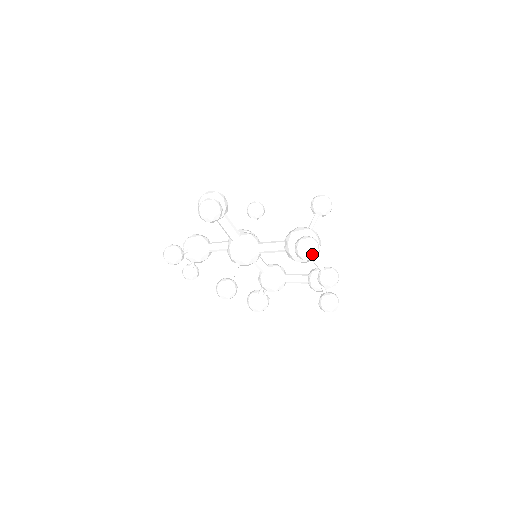
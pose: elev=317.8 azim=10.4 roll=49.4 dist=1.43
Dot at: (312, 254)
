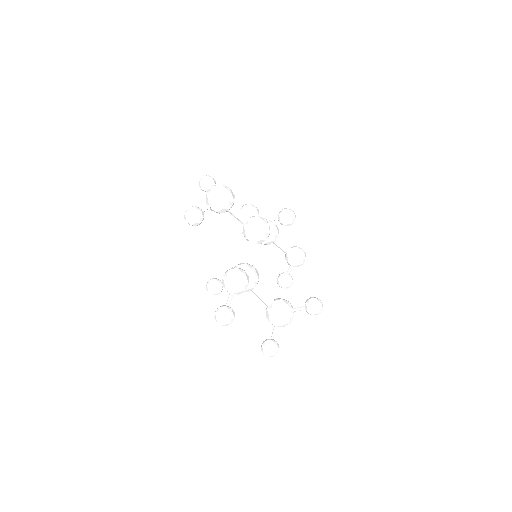
Dot at: (269, 356)
